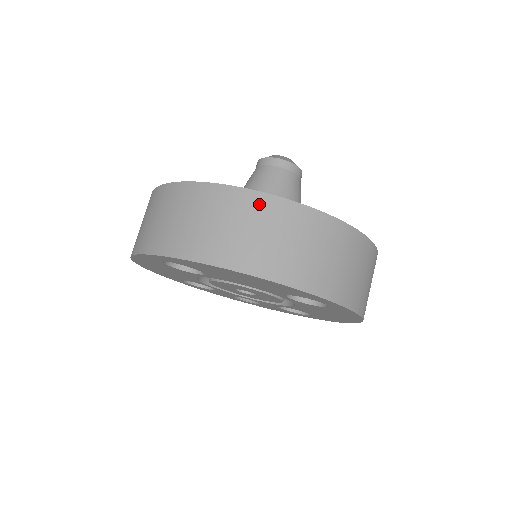
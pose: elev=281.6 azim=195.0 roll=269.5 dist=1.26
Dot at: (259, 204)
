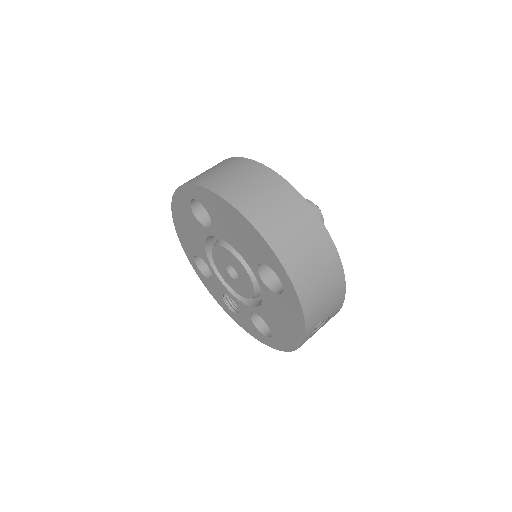
Dot at: (274, 181)
